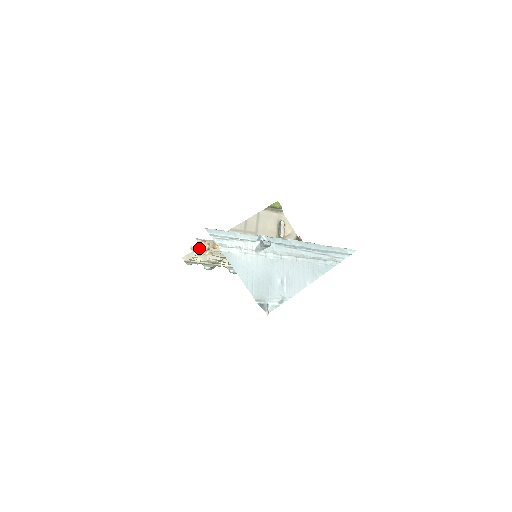
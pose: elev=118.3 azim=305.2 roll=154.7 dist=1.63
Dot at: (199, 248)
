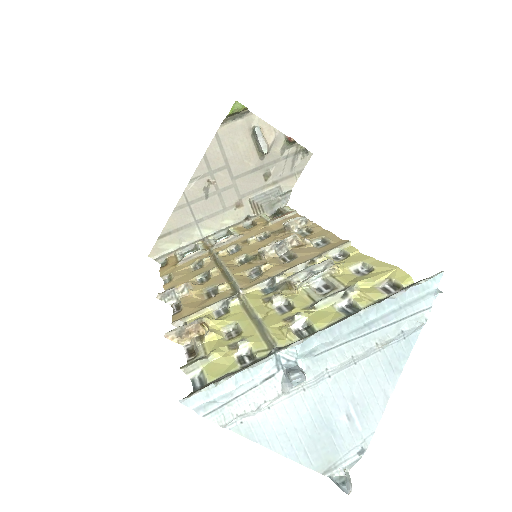
Dot at: (170, 292)
